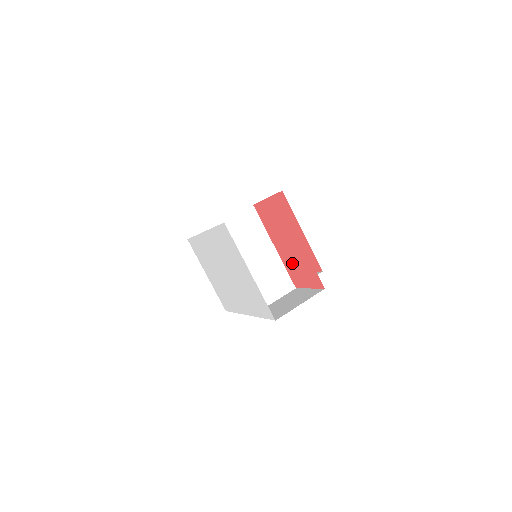
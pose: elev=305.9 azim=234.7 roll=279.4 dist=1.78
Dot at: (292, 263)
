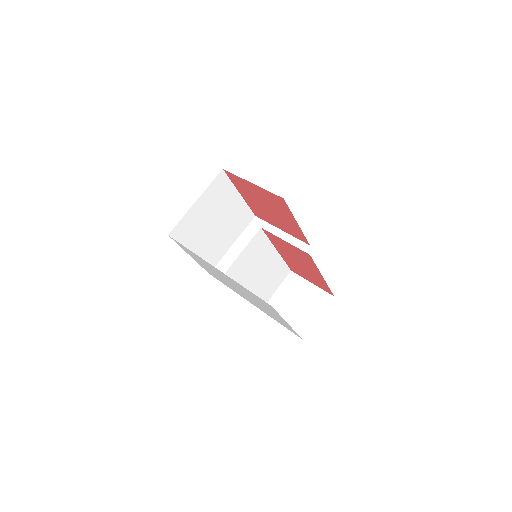
Dot at: (298, 268)
